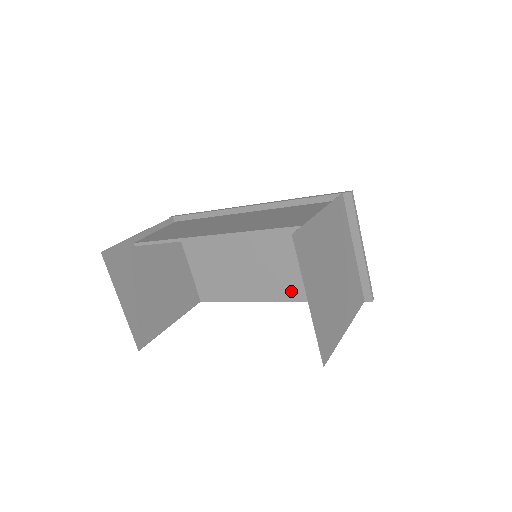
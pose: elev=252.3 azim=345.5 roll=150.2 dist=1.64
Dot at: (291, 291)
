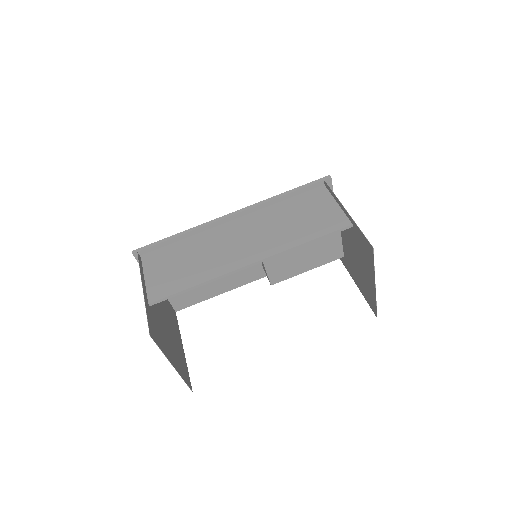
Dot at: (295, 271)
